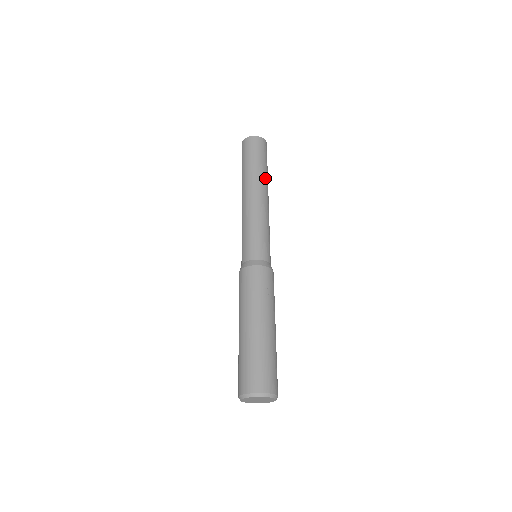
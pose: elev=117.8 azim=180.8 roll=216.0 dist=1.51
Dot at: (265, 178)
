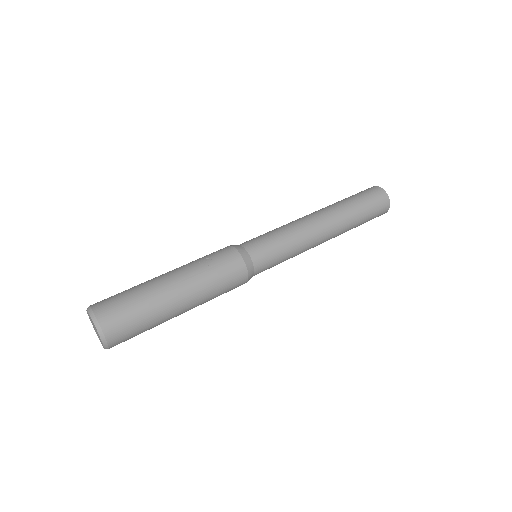
Dot at: (341, 209)
